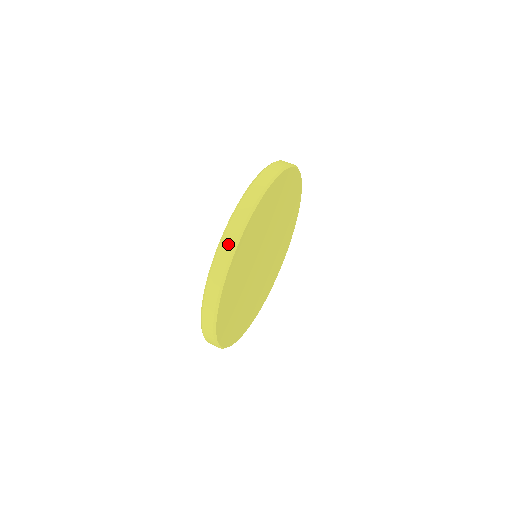
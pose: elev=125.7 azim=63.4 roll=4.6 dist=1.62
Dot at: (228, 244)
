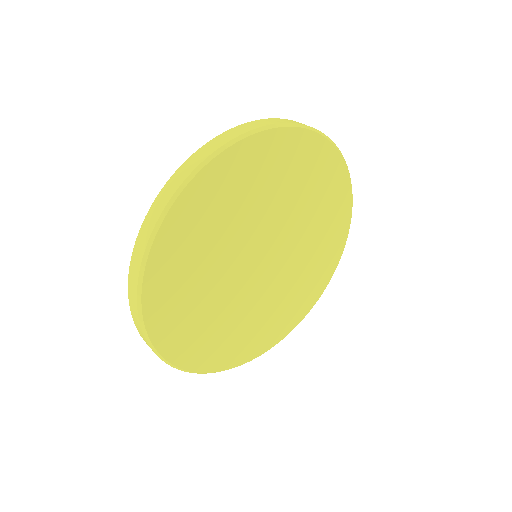
Dot at: (243, 129)
